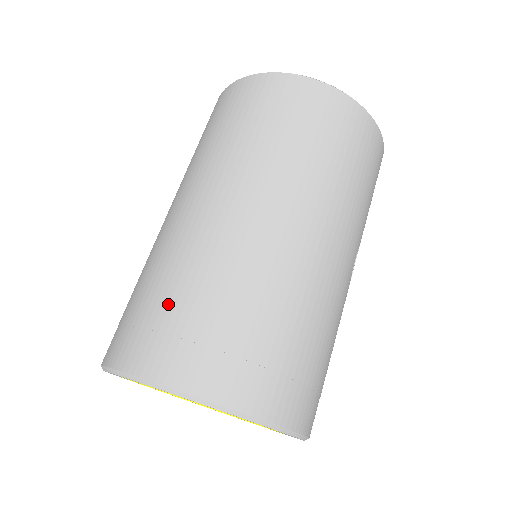
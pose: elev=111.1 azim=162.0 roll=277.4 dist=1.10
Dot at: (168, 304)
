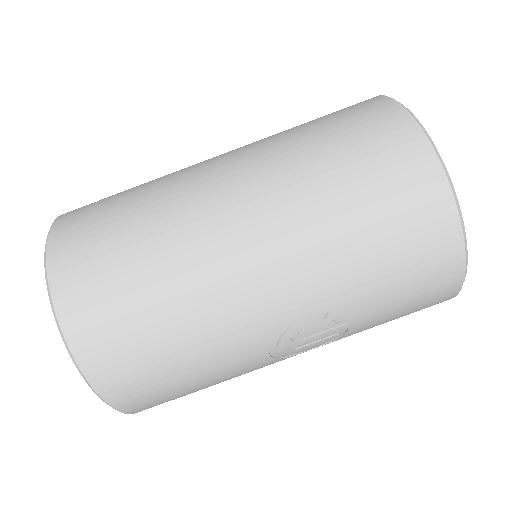
Dot at: (119, 194)
